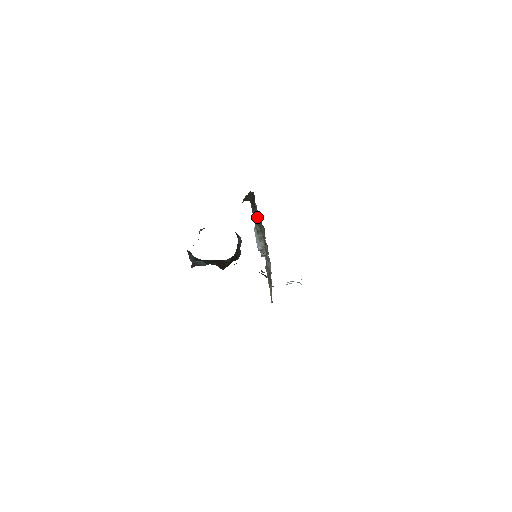
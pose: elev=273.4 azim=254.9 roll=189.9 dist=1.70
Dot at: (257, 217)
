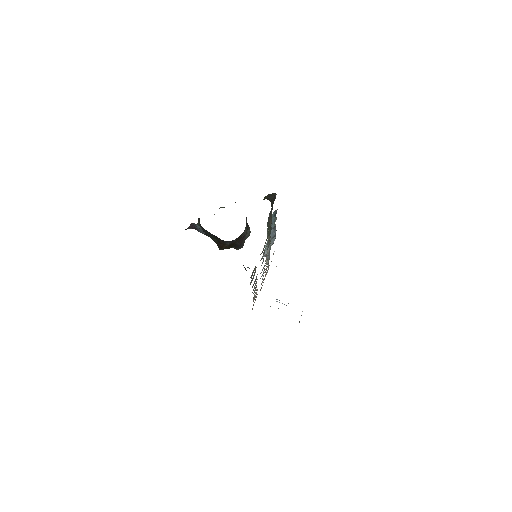
Dot at: (270, 219)
